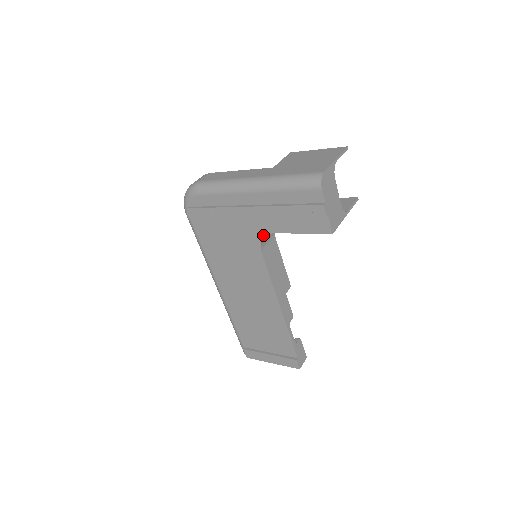
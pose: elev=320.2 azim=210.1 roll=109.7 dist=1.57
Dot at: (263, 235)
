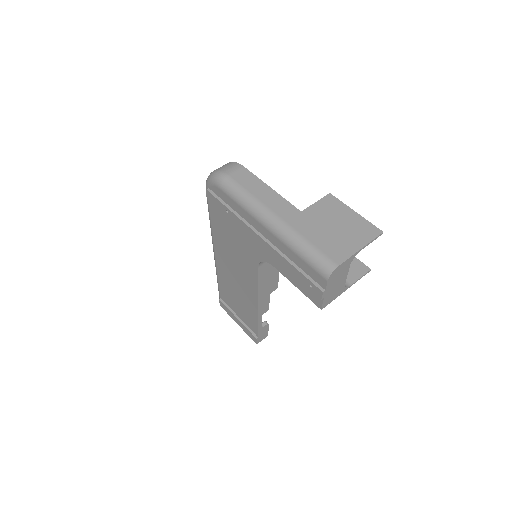
Dot at: (265, 260)
